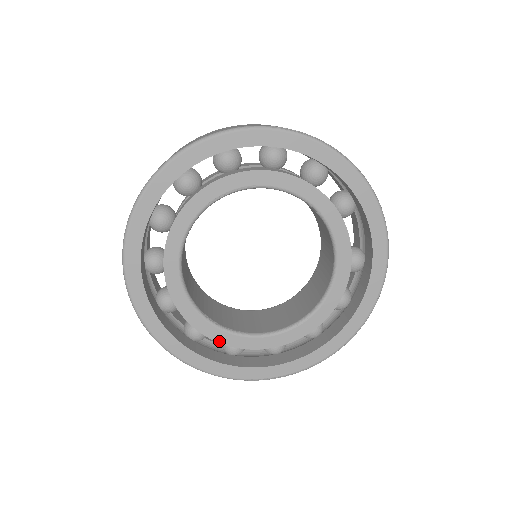
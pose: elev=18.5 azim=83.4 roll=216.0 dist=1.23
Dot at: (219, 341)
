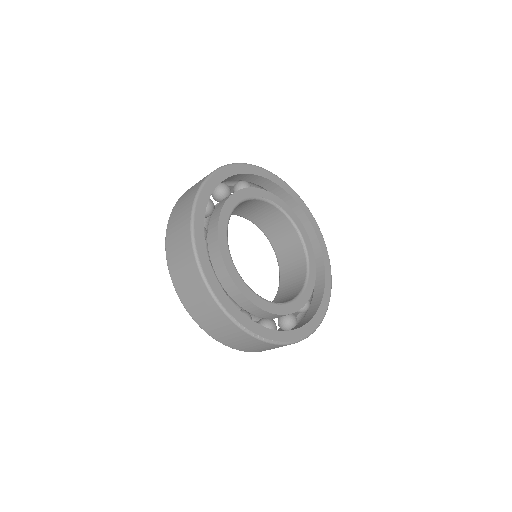
Dot at: (229, 272)
